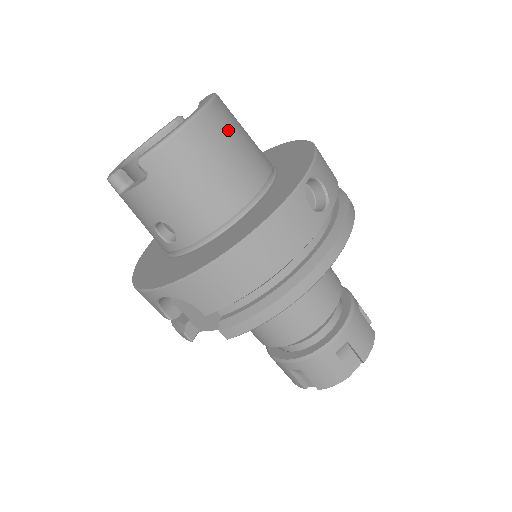
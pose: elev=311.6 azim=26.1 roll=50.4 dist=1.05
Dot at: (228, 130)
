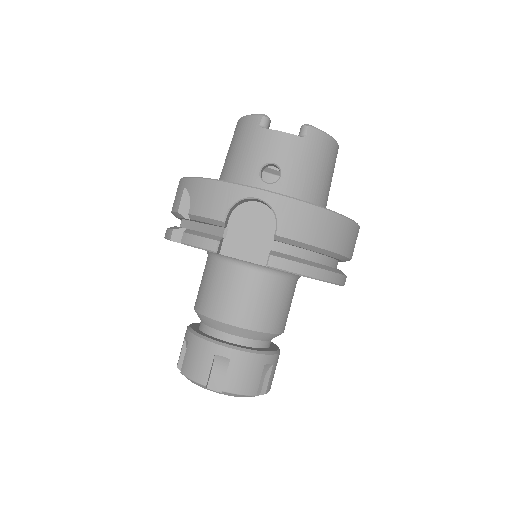
Dot at: occluded
